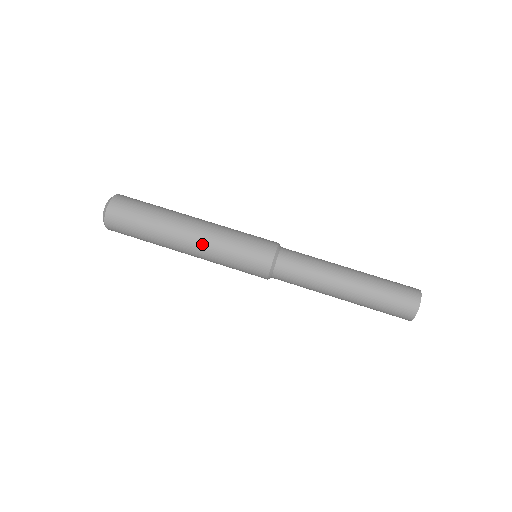
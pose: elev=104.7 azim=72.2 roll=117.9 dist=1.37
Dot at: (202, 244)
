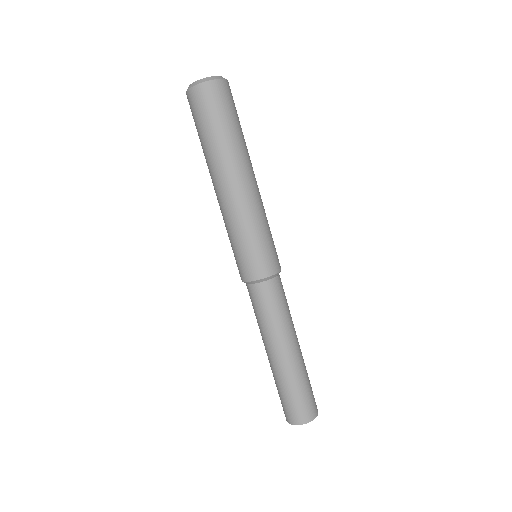
Dot at: (229, 204)
